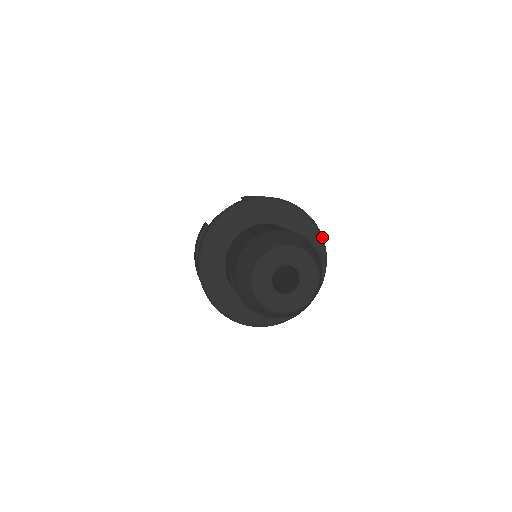
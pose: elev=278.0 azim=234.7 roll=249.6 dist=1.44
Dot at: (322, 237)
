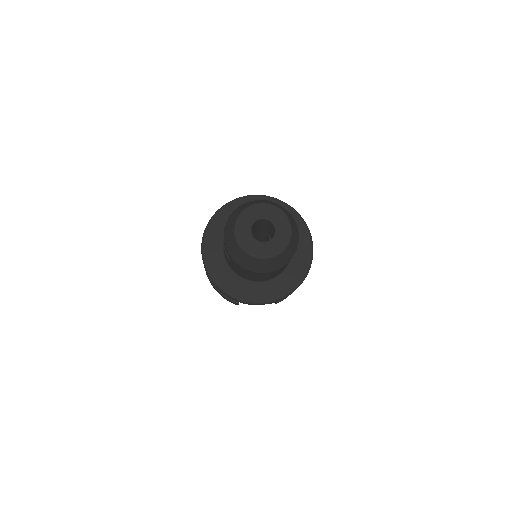
Dot at: (312, 256)
